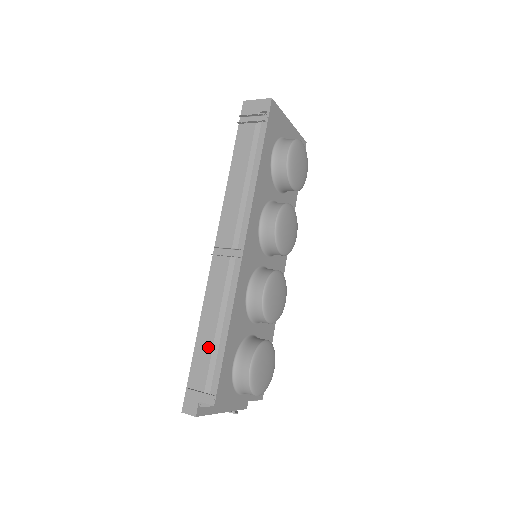
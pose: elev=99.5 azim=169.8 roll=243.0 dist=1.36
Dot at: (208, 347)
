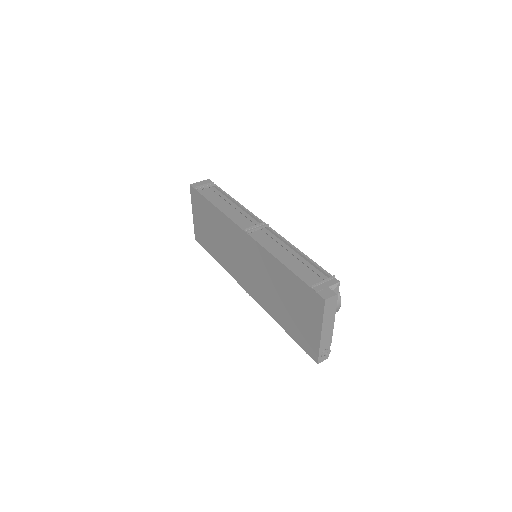
Dot at: (299, 264)
